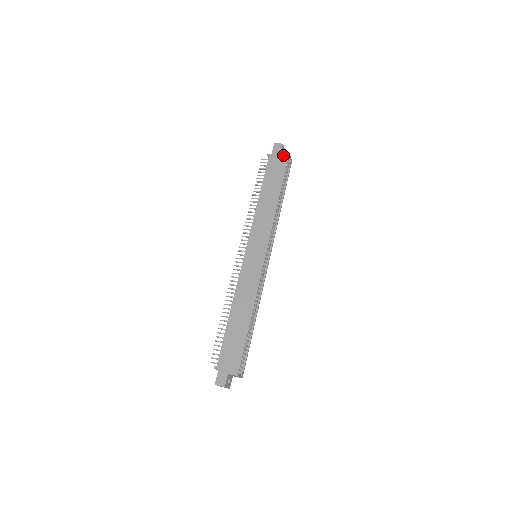
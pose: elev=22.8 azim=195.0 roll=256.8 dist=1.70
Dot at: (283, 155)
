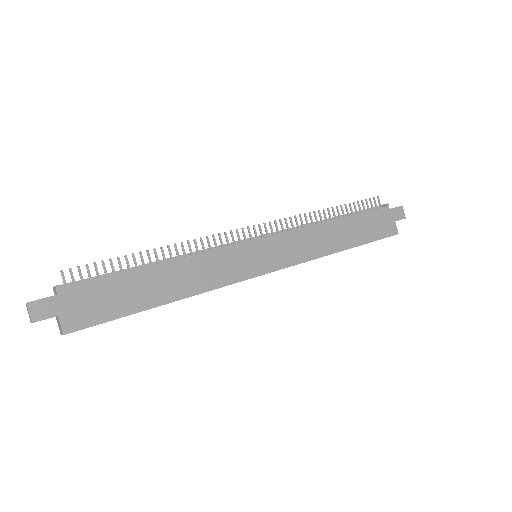
Dot at: (394, 226)
